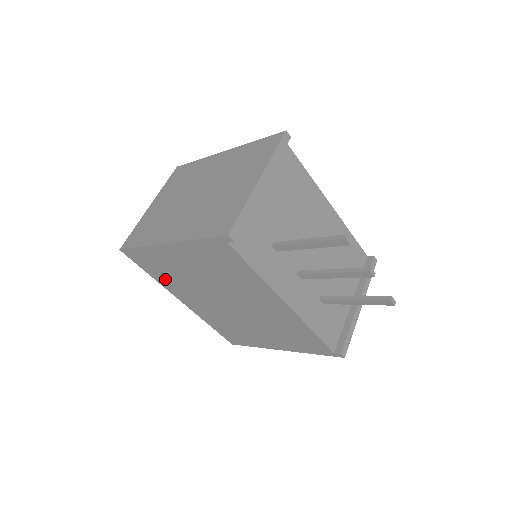
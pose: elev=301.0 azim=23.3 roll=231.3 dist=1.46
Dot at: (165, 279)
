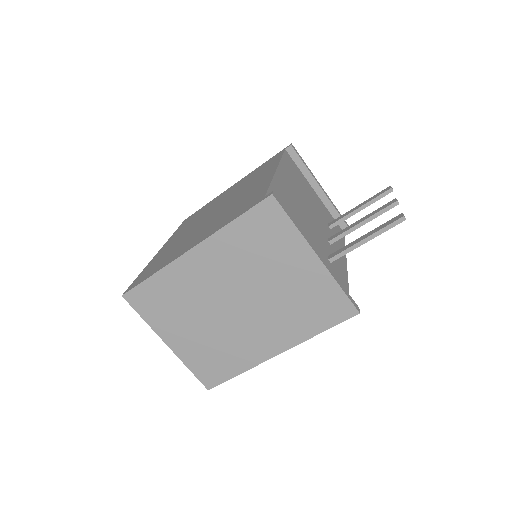
Dot at: occluded
